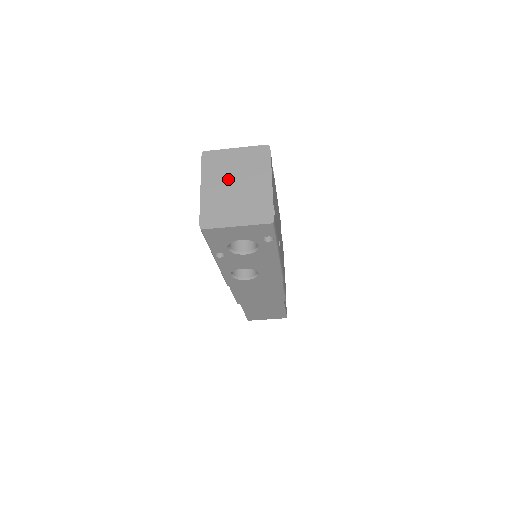
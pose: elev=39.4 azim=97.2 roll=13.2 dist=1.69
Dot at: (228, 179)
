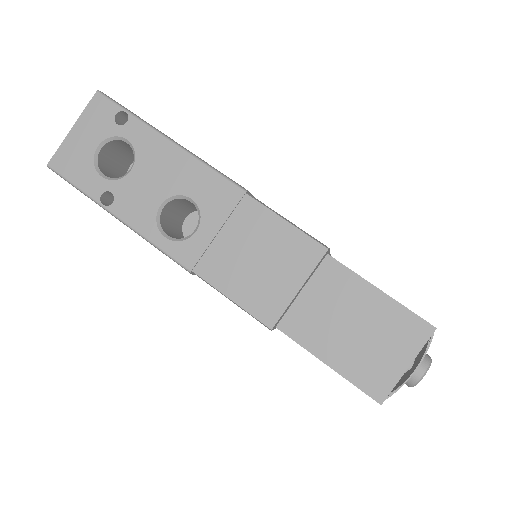
Dot at: occluded
